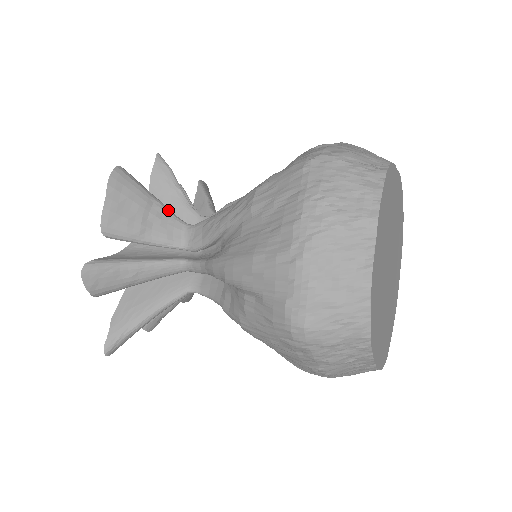
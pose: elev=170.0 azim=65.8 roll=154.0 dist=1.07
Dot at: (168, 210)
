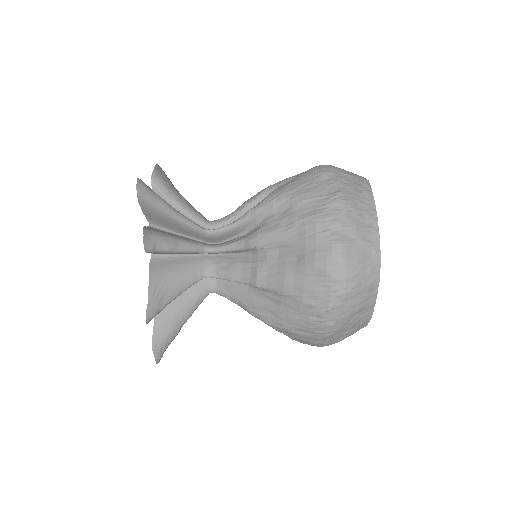
Dot at: occluded
